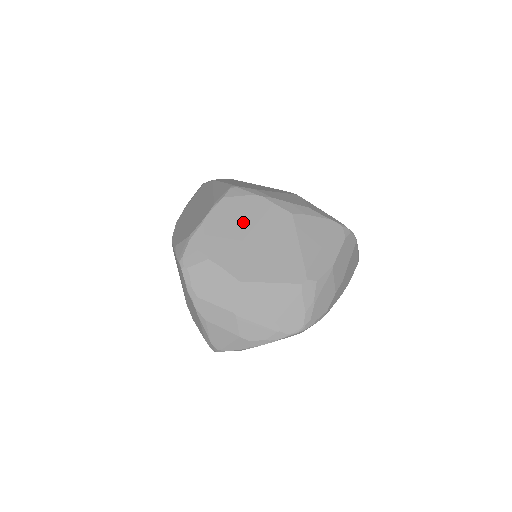
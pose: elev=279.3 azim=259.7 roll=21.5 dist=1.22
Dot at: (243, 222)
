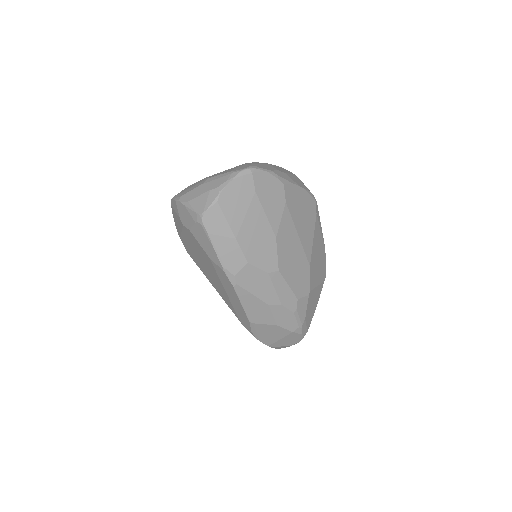
Dot at: occluded
